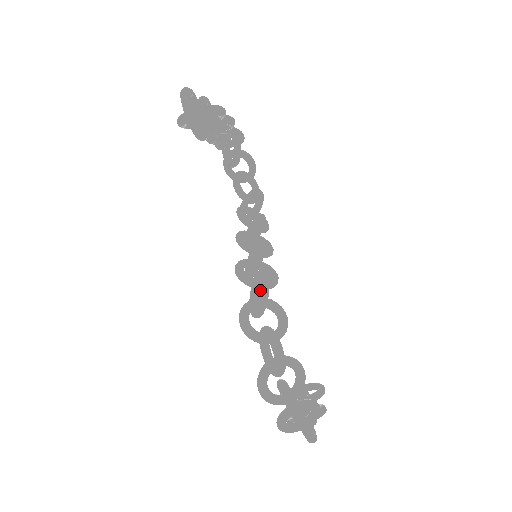
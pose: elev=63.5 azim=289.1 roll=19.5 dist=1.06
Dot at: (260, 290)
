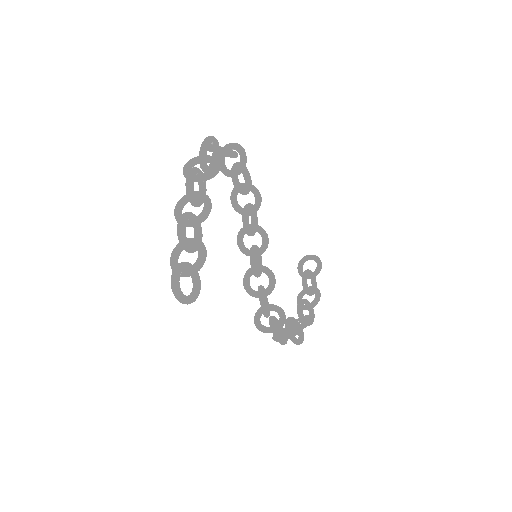
Dot at: (264, 313)
